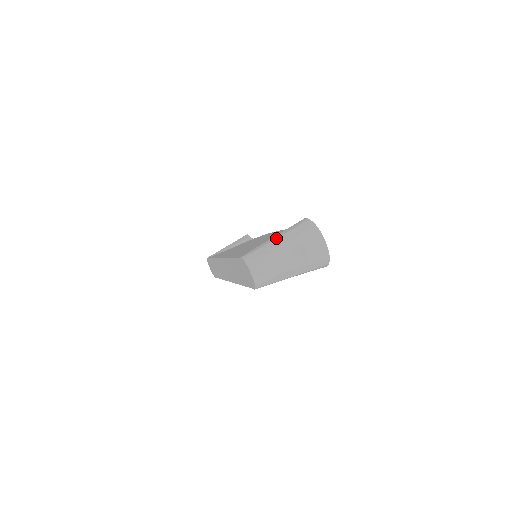
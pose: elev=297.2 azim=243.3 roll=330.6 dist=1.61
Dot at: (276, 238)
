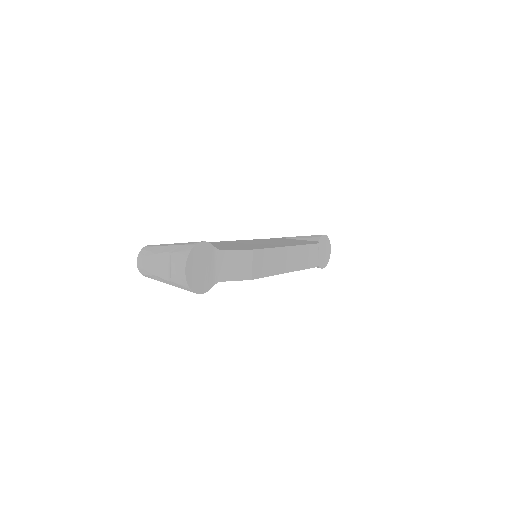
Dot at: (169, 245)
